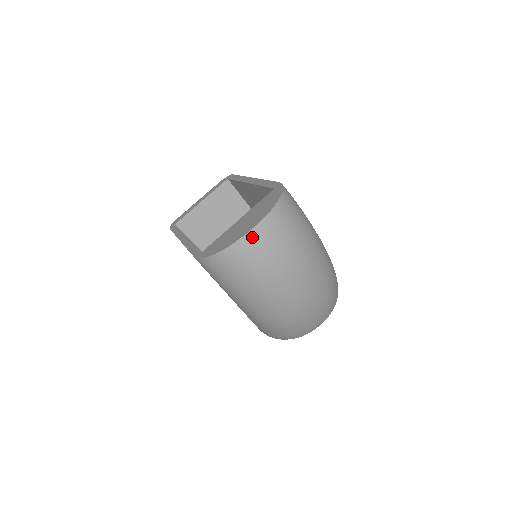
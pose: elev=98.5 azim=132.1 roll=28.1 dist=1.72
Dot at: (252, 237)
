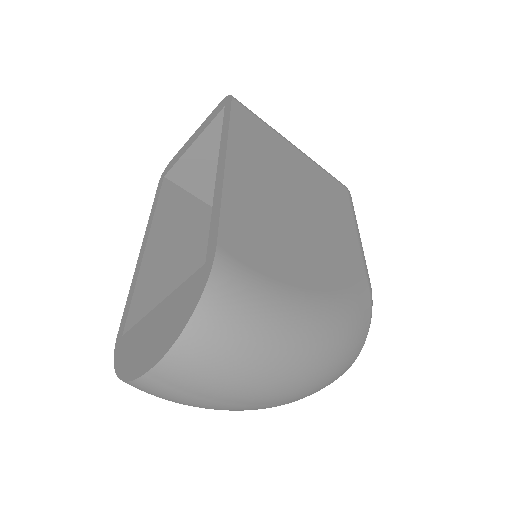
Dot at: (148, 382)
